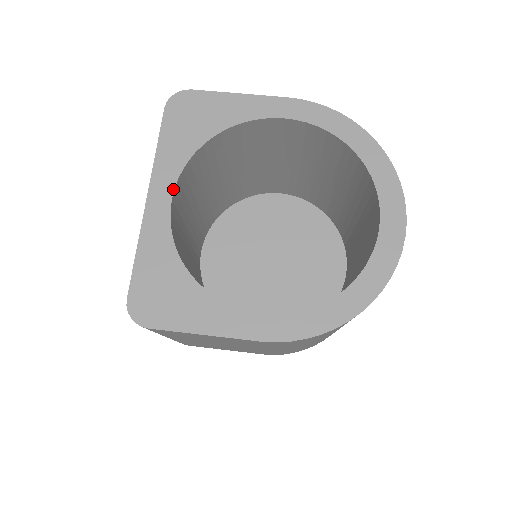
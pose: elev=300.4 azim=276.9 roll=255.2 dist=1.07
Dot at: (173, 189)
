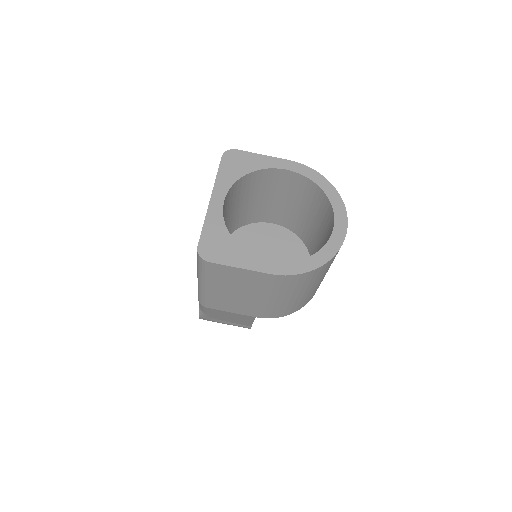
Dot at: (225, 196)
